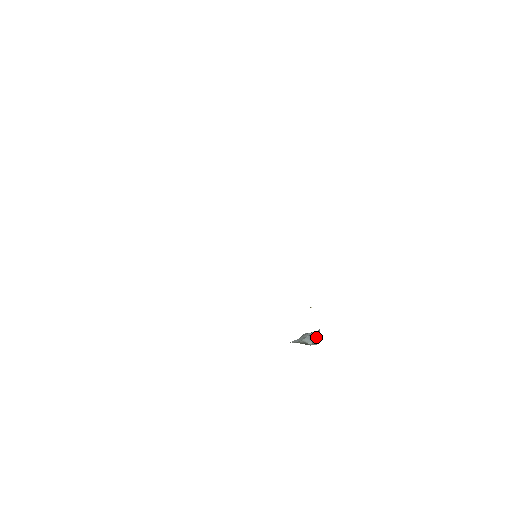
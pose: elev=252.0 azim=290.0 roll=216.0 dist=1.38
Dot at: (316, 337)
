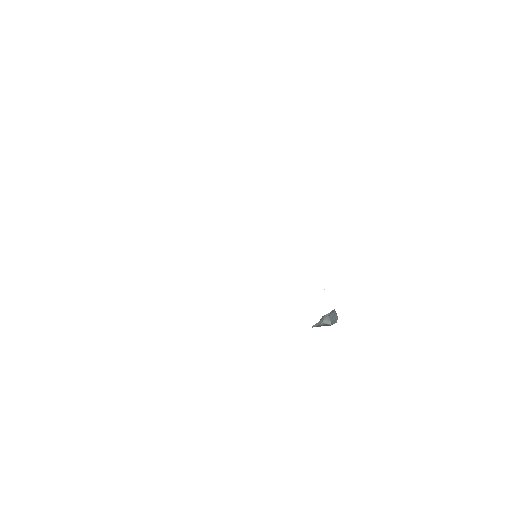
Dot at: (333, 316)
